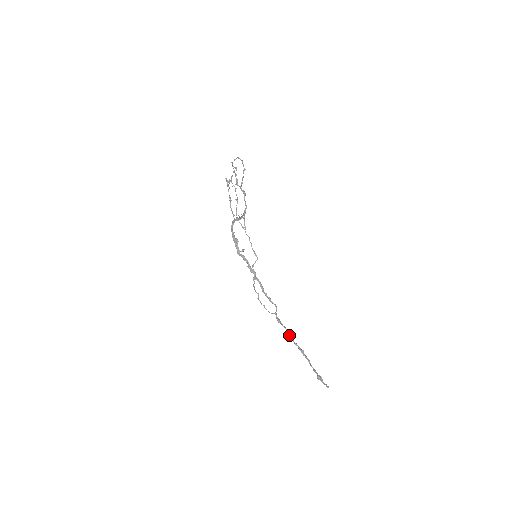
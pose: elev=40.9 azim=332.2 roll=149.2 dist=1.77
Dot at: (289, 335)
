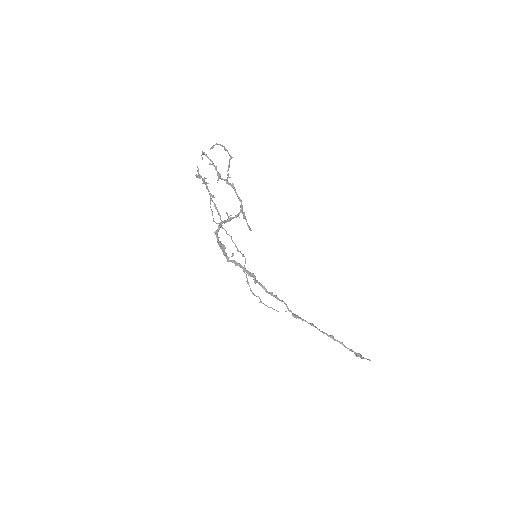
Dot at: occluded
